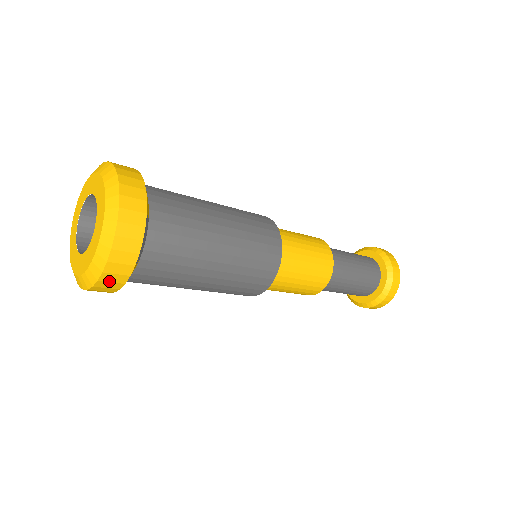
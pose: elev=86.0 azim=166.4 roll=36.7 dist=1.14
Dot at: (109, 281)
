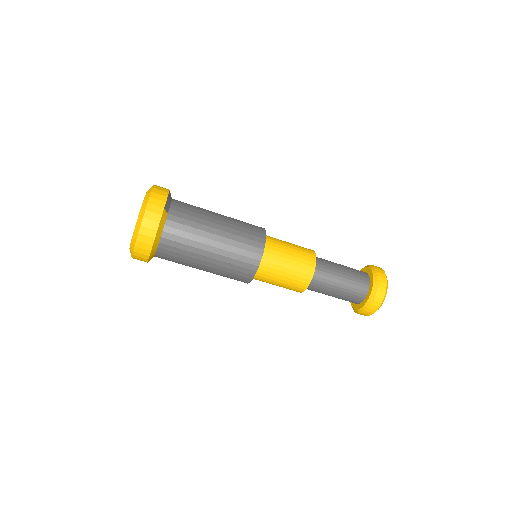
Dot at: (150, 219)
